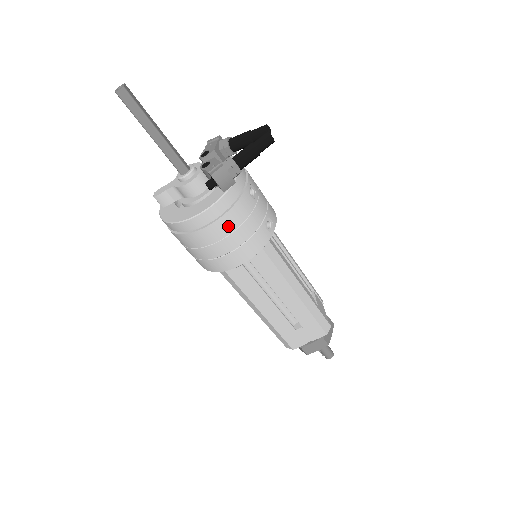
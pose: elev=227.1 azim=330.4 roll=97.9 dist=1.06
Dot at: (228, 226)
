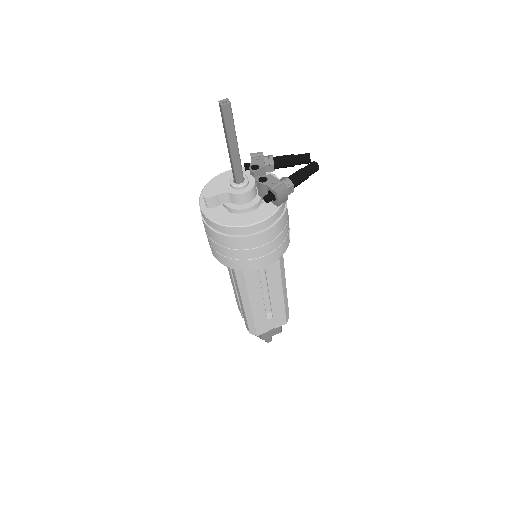
Dot at: (272, 235)
